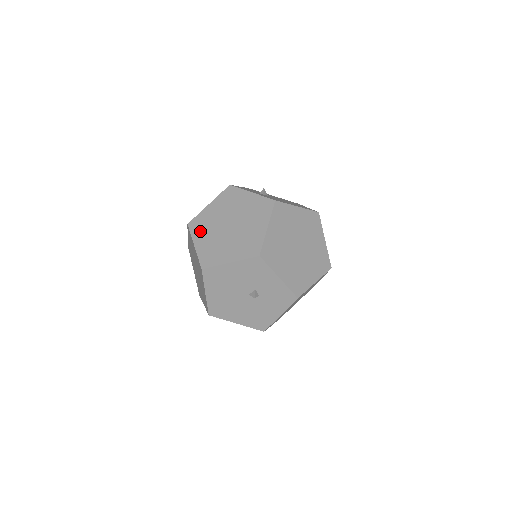
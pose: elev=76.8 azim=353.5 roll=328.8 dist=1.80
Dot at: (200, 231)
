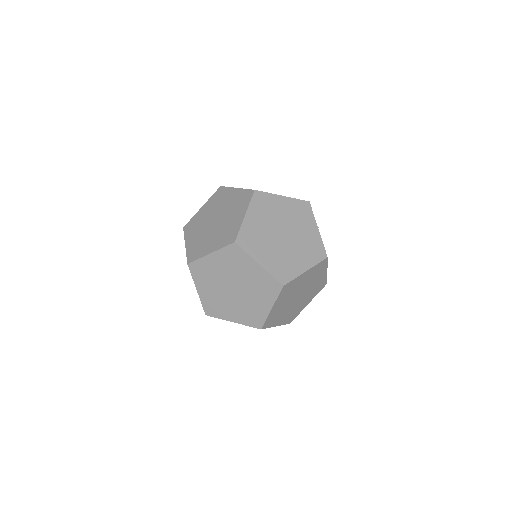
Dot at: (259, 209)
